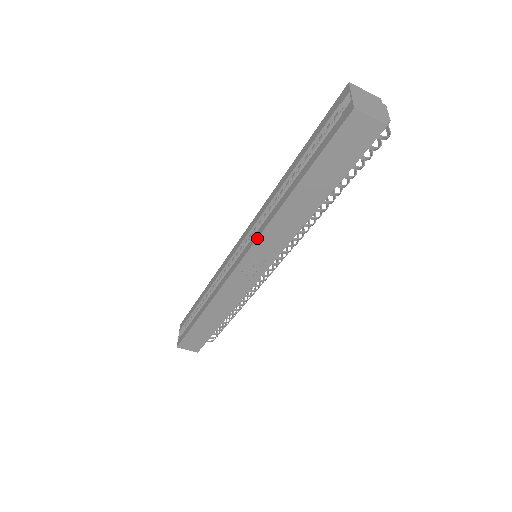
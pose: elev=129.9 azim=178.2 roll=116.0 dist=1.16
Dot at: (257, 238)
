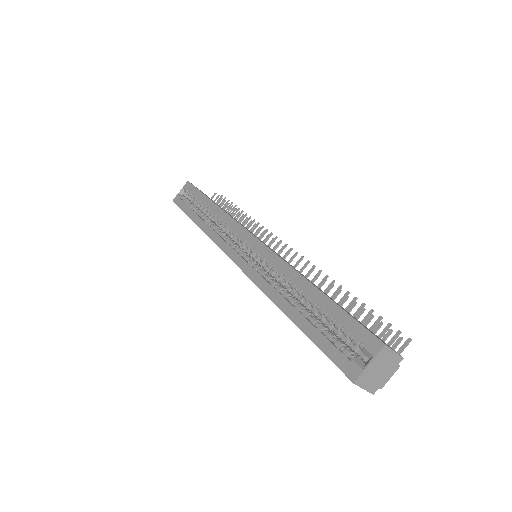
Dot at: (252, 281)
